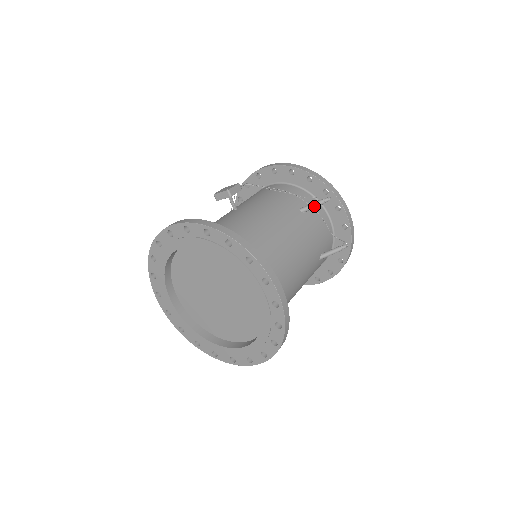
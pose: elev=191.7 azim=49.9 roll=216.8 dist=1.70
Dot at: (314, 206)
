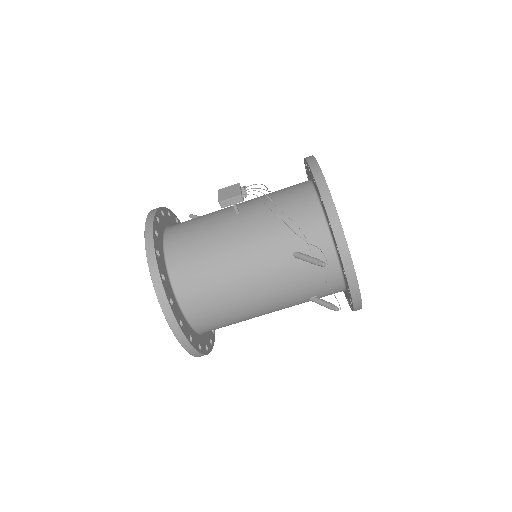
Dot at: (307, 261)
